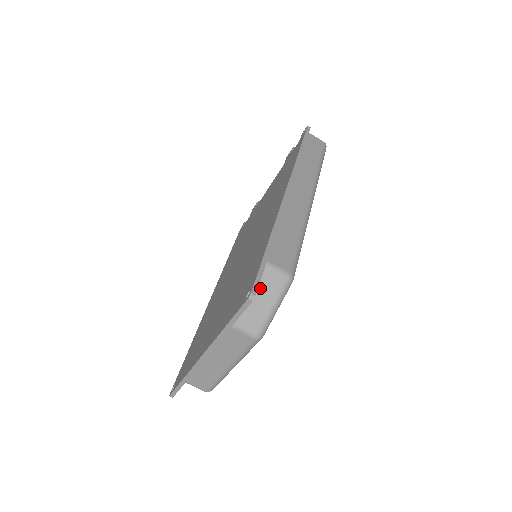
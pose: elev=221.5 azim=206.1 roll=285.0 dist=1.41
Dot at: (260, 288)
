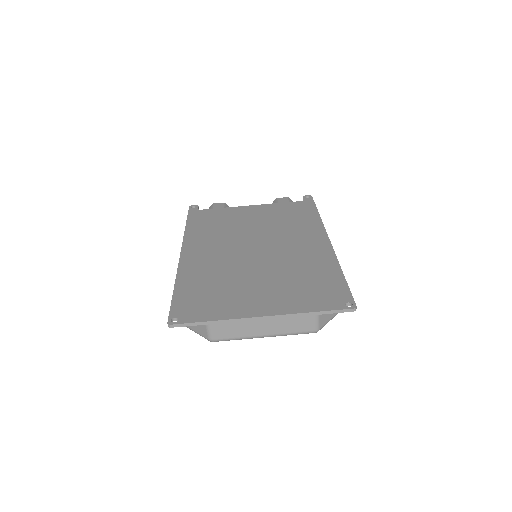
Dot at: occluded
